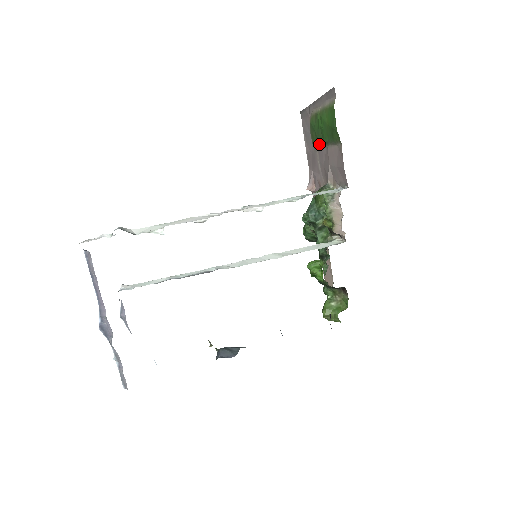
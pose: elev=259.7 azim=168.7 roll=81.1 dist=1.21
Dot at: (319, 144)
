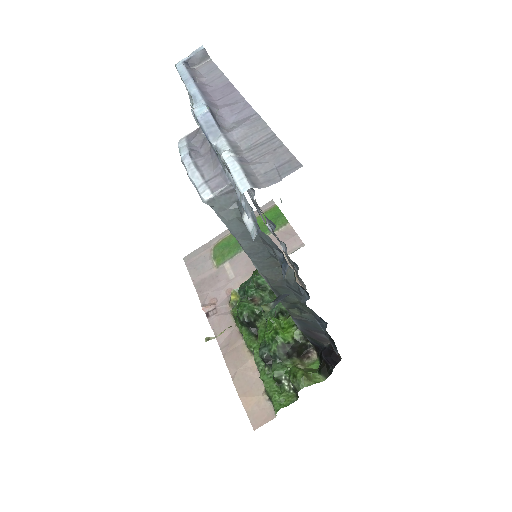
Dot at: (236, 253)
